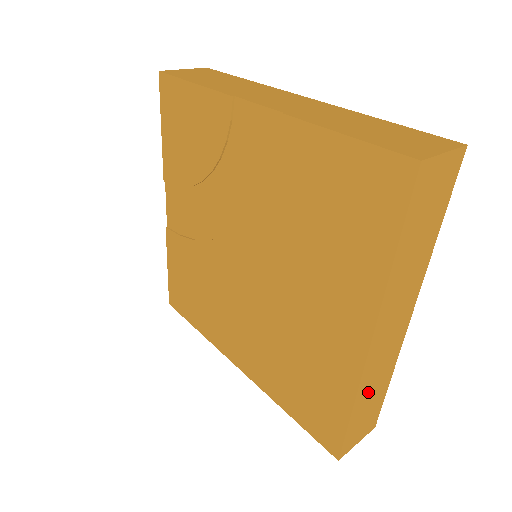
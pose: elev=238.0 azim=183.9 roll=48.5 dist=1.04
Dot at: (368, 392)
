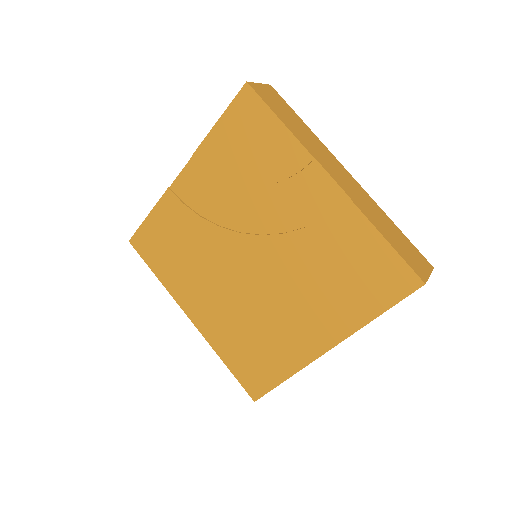
Dot at: occluded
